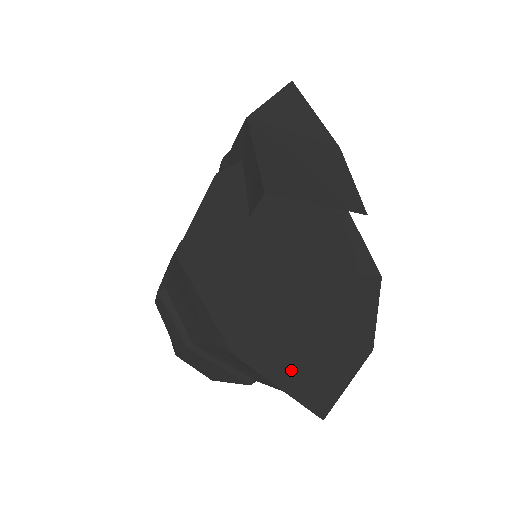
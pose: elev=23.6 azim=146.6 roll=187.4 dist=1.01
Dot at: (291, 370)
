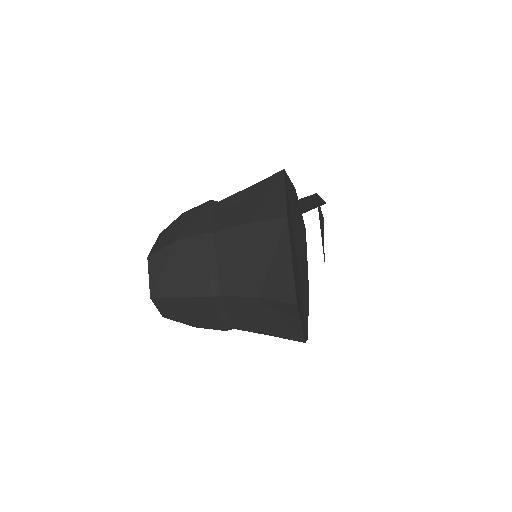
Dot at: (294, 268)
